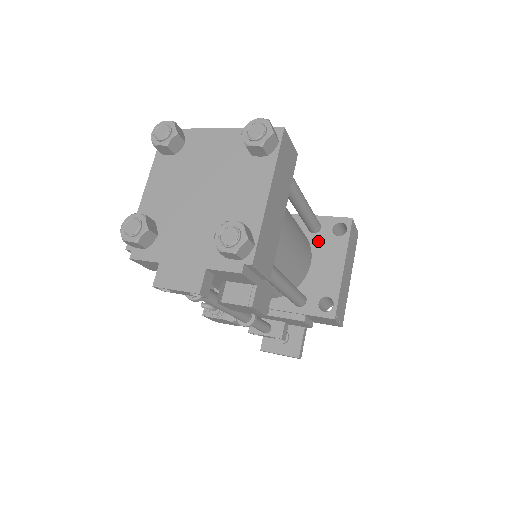
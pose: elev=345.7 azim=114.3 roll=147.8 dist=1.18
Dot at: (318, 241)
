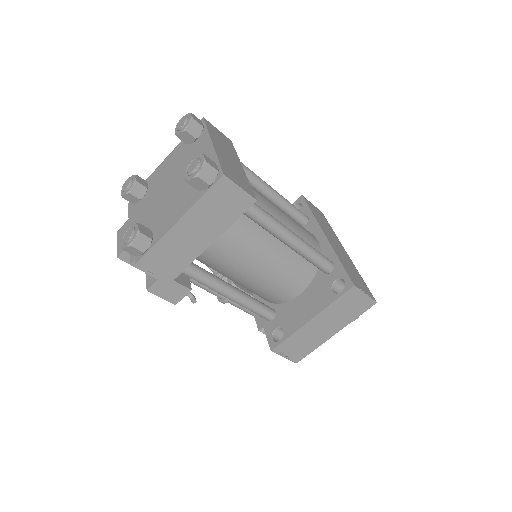
Dot at: (319, 281)
